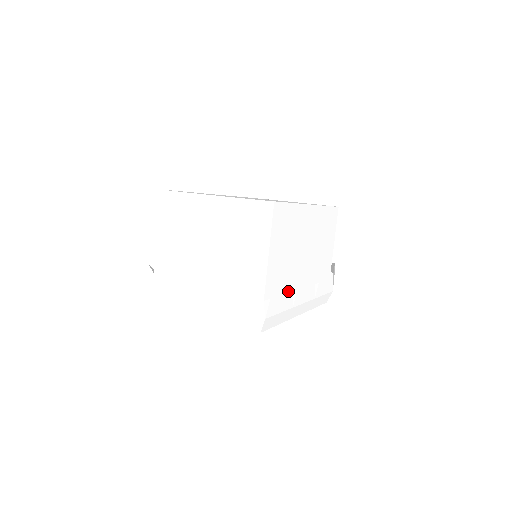
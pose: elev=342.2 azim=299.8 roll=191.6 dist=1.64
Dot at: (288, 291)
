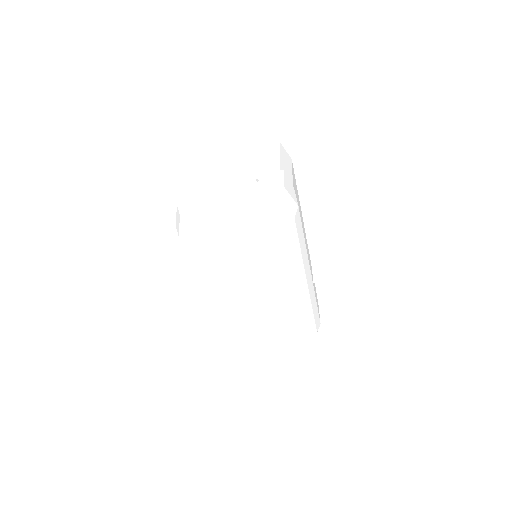
Dot at: occluded
